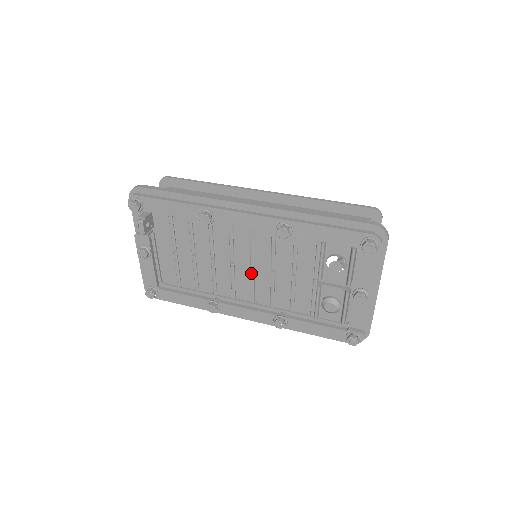
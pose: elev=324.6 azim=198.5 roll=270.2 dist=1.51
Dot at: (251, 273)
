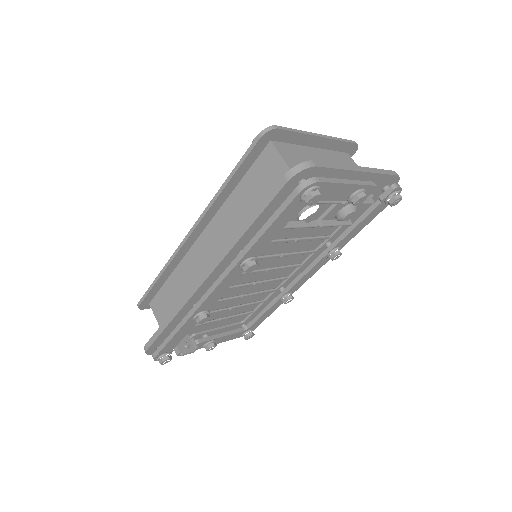
Dot at: occluded
